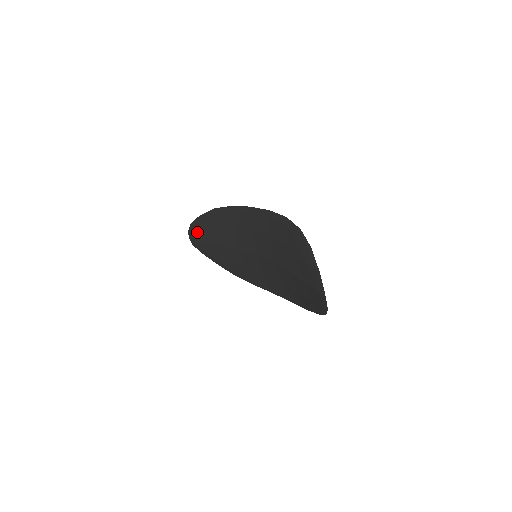
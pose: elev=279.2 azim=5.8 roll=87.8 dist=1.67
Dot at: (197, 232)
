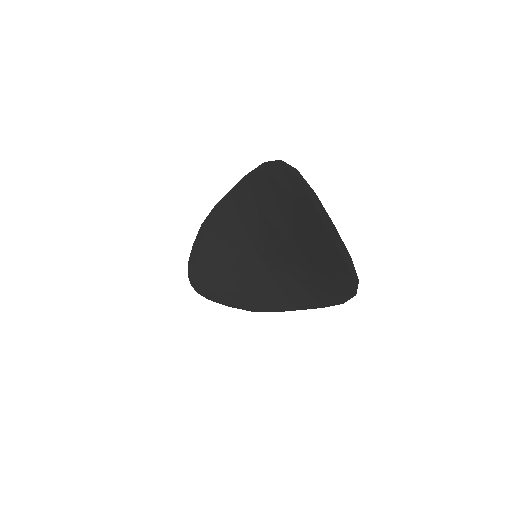
Dot at: (195, 270)
